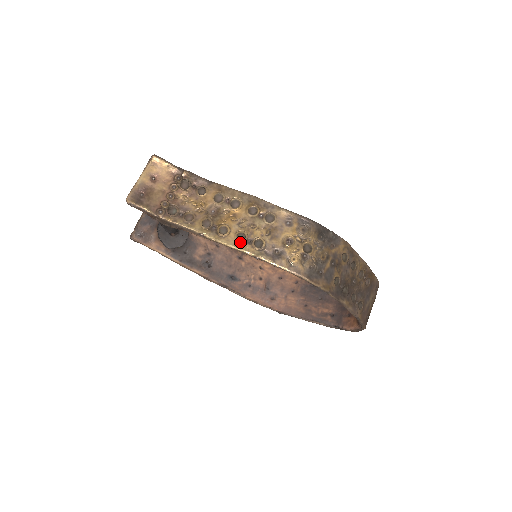
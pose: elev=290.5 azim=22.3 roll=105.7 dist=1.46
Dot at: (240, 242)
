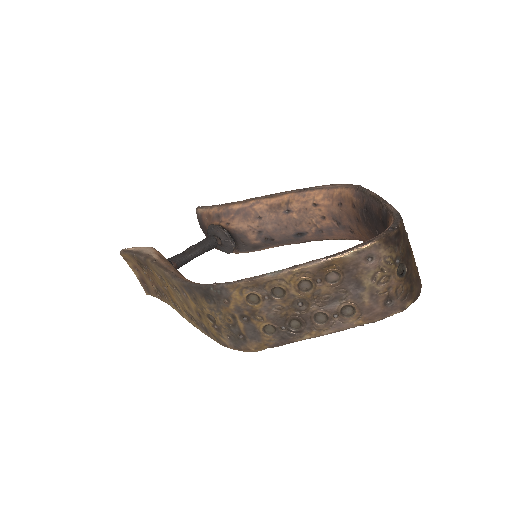
Dot at: (188, 318)
